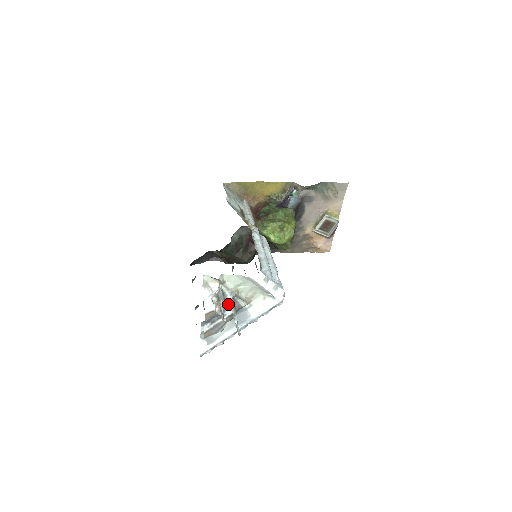
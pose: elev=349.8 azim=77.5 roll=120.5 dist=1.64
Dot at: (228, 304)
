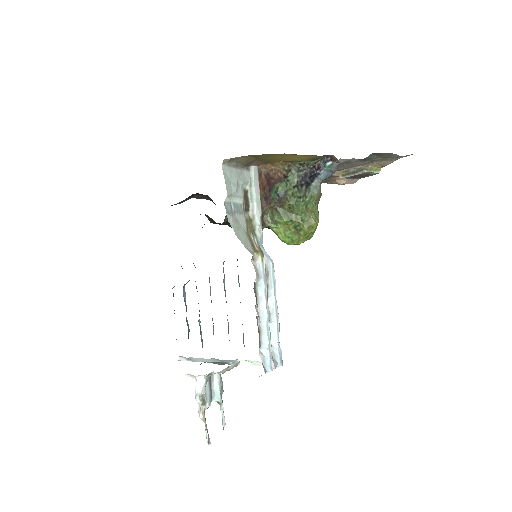
Dot at: (214, 388)
